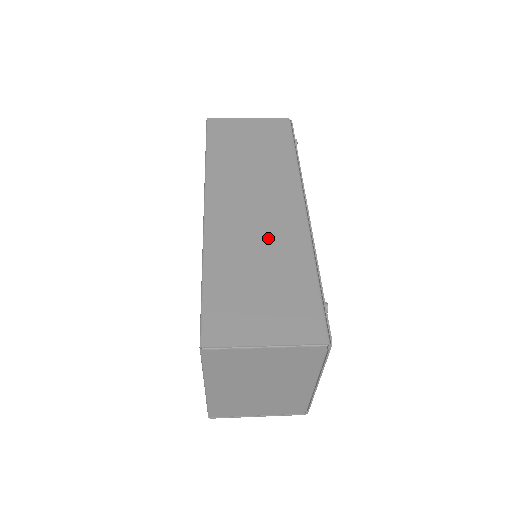
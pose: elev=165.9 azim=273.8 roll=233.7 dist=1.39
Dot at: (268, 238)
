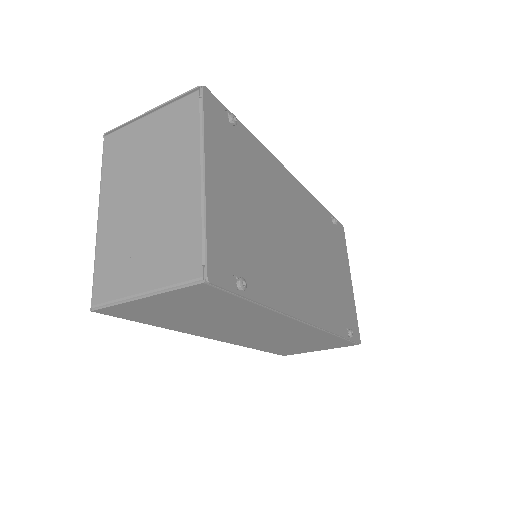
Dot at: occluded
